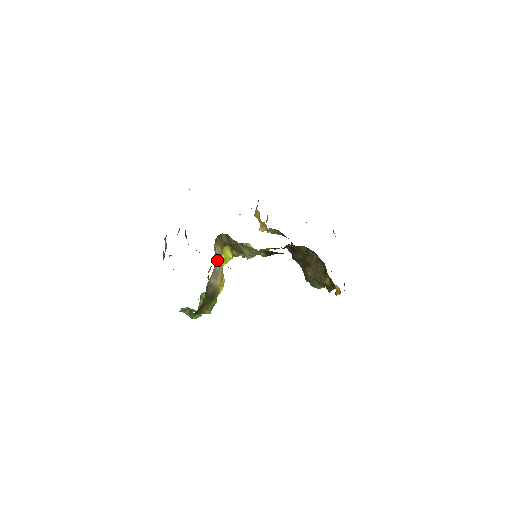
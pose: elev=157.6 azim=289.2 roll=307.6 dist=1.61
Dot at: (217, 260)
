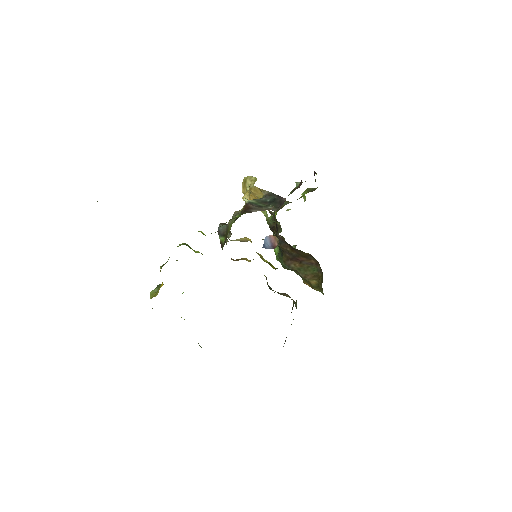
Dot at: occluded
